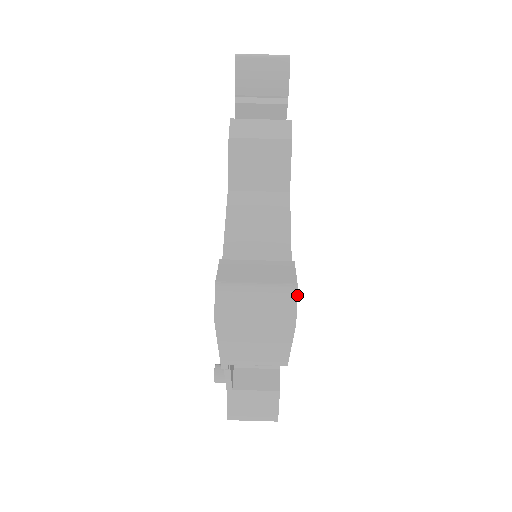
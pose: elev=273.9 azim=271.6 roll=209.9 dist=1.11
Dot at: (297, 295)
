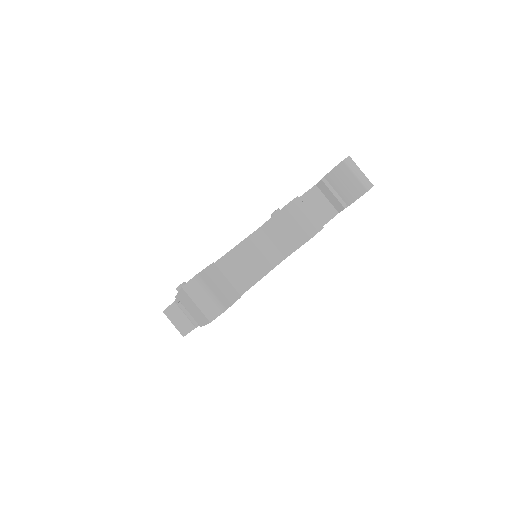
Dot at: occluded
